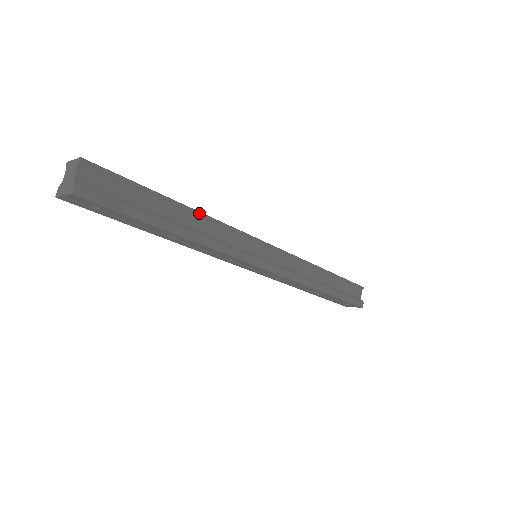
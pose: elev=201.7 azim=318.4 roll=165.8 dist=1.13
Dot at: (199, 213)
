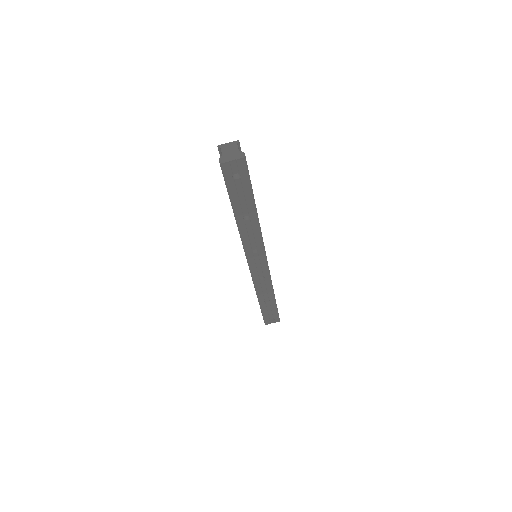
Dot at: occluded
